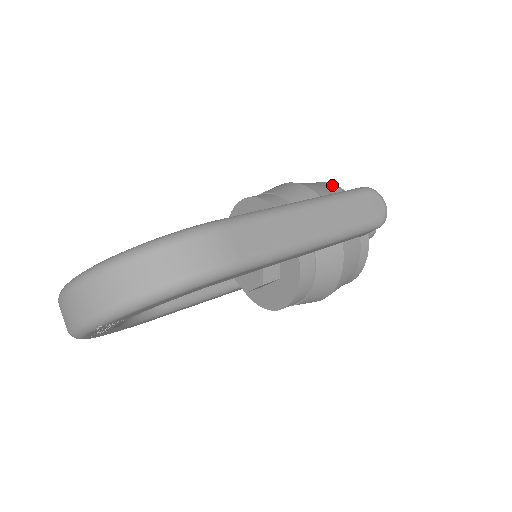
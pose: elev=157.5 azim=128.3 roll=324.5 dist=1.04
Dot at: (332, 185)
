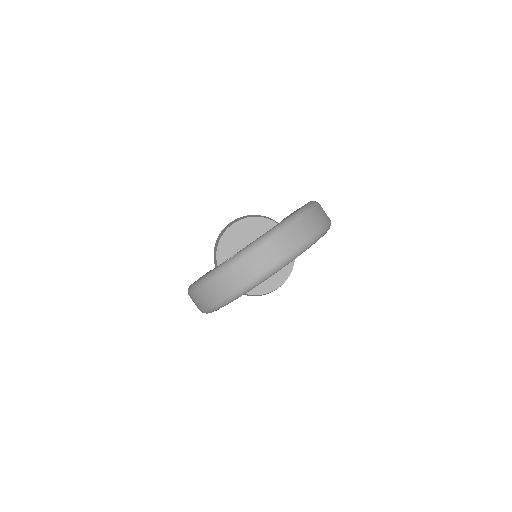
Dot at: occluded
